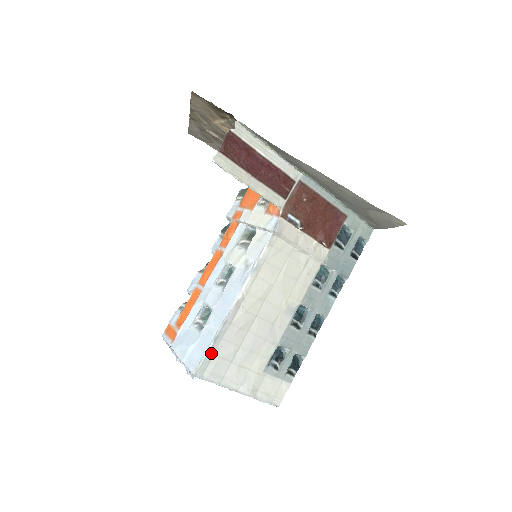
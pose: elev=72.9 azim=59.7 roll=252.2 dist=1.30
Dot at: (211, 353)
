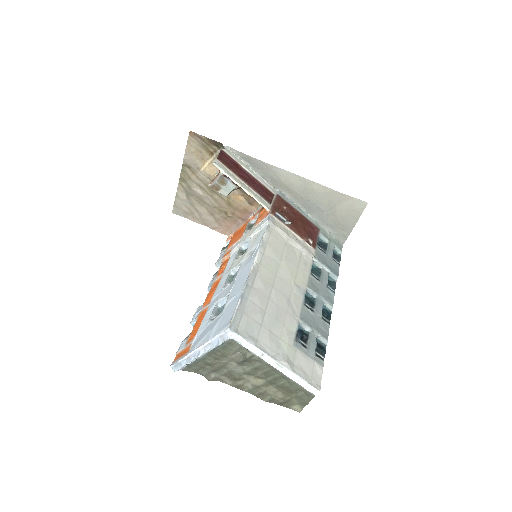
Dot at: (240, 310)
